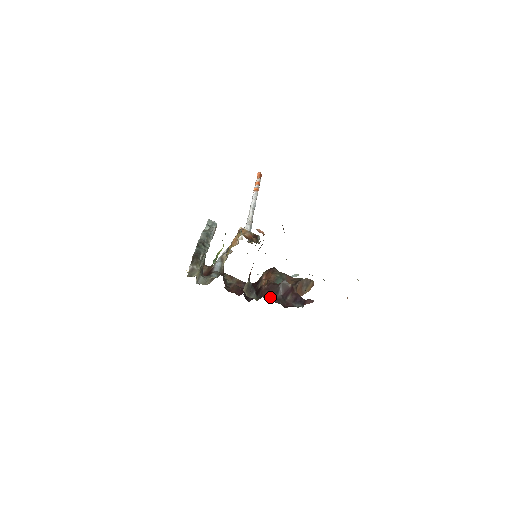
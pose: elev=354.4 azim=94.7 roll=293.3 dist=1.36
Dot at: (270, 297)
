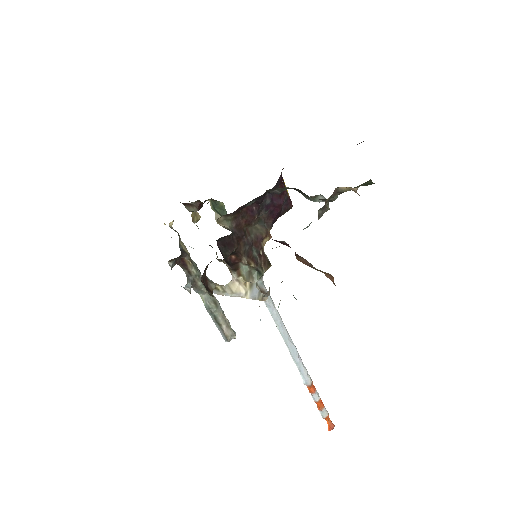
Dot at: occluded
